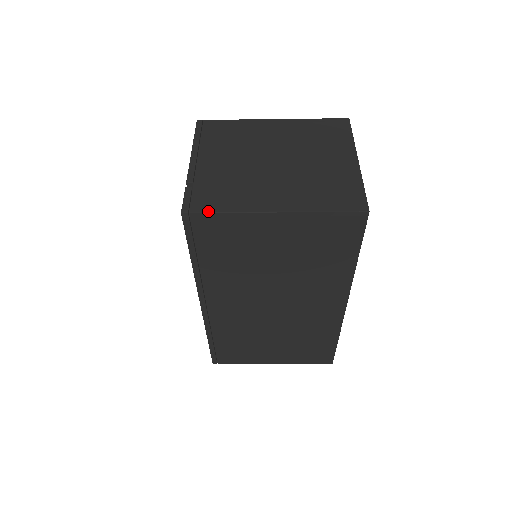
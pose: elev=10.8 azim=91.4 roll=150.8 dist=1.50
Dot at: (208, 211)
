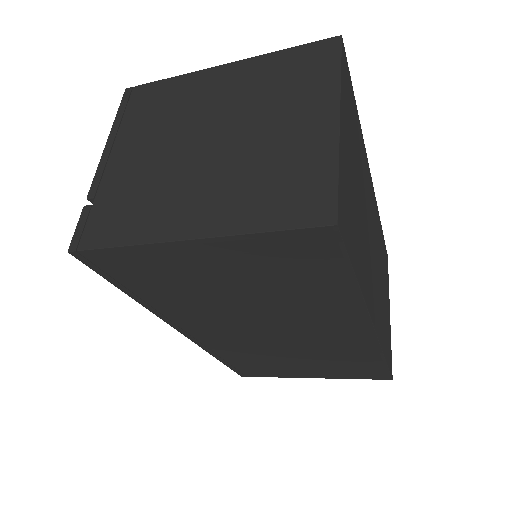
Dot at: (99, 246)
